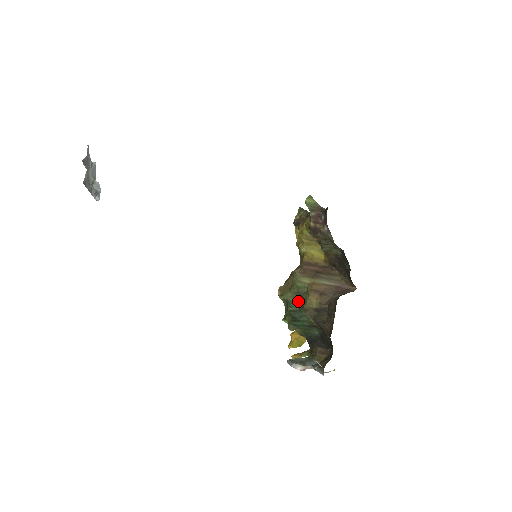
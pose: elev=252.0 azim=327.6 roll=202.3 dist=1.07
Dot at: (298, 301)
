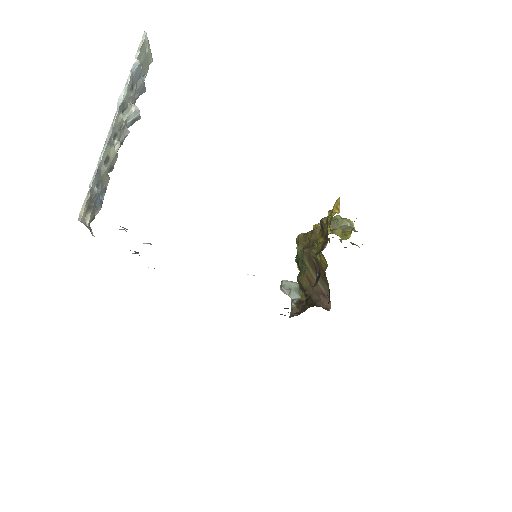
Dot at: (299, 266)
